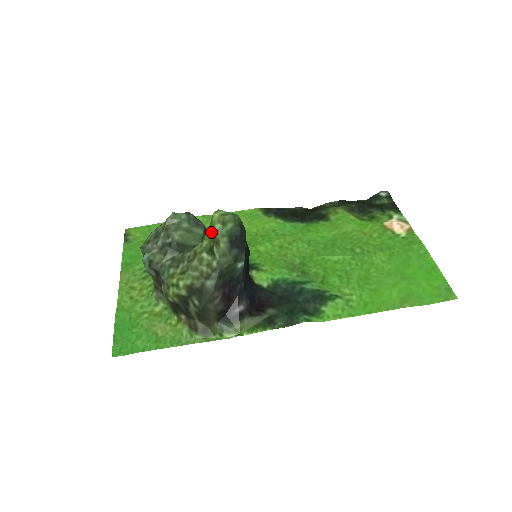
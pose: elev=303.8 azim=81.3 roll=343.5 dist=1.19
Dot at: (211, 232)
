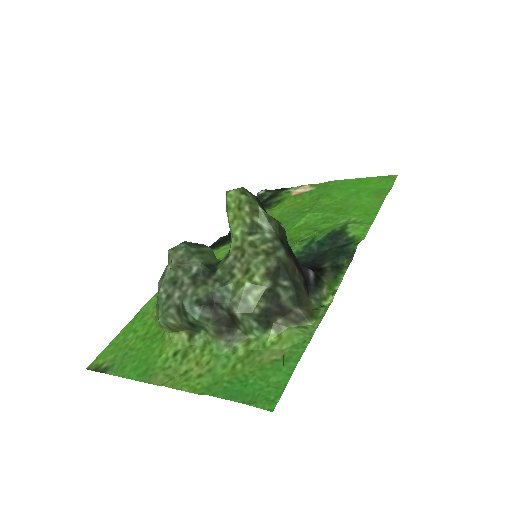
Dot at: (241, 209)
